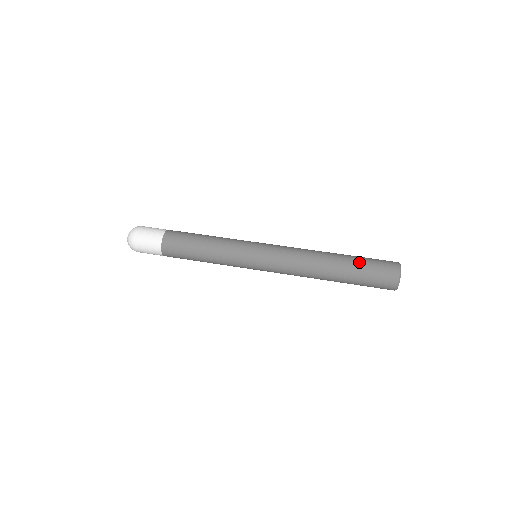
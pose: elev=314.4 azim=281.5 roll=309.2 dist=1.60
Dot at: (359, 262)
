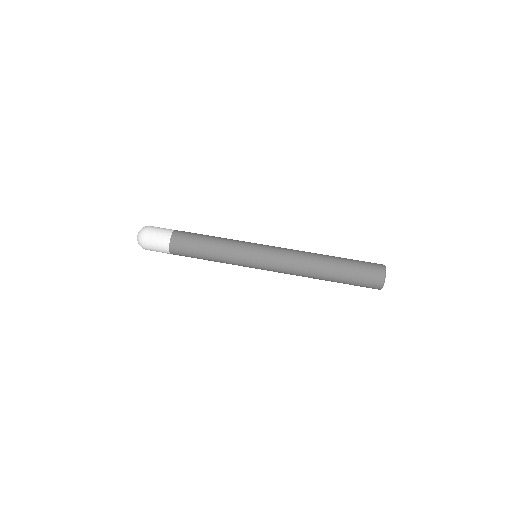
Dot at: (349, 263)
